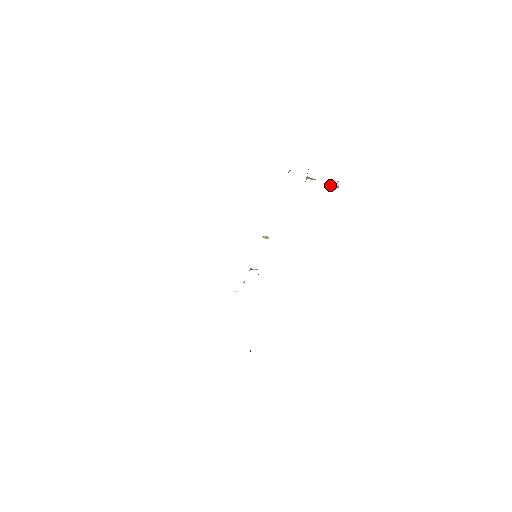
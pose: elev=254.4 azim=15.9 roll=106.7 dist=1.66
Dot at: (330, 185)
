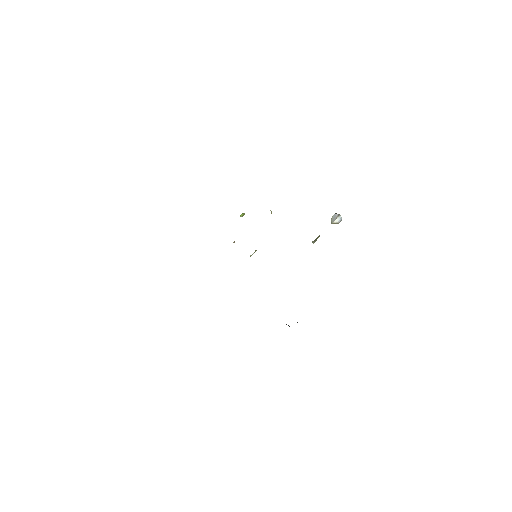
Dot at: occluded
